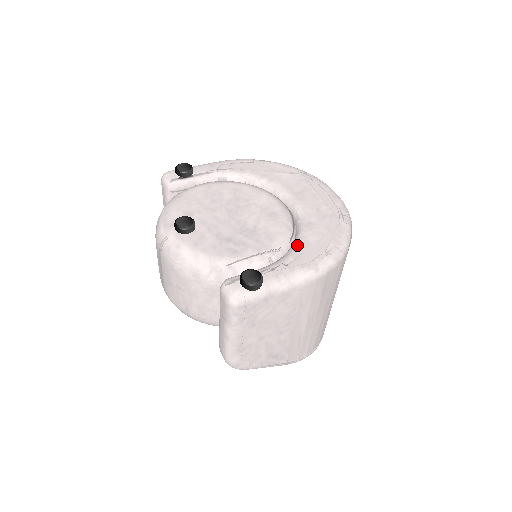
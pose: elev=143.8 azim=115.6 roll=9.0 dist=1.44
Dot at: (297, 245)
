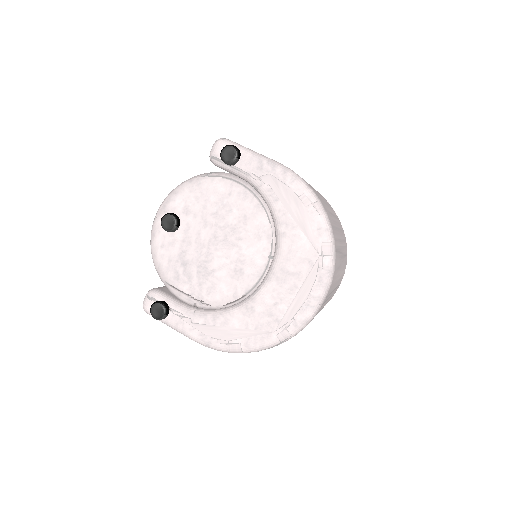
Dot at: (219, 316)
